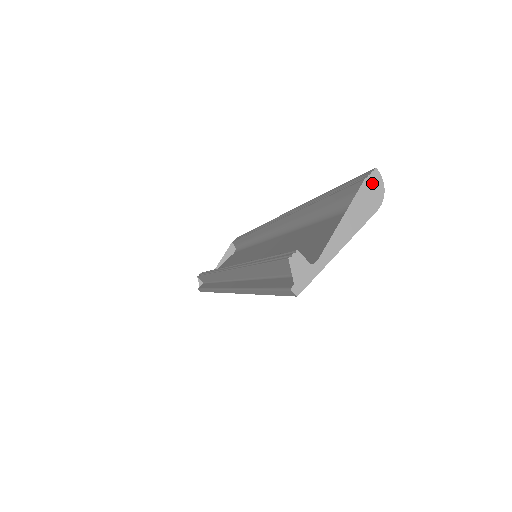
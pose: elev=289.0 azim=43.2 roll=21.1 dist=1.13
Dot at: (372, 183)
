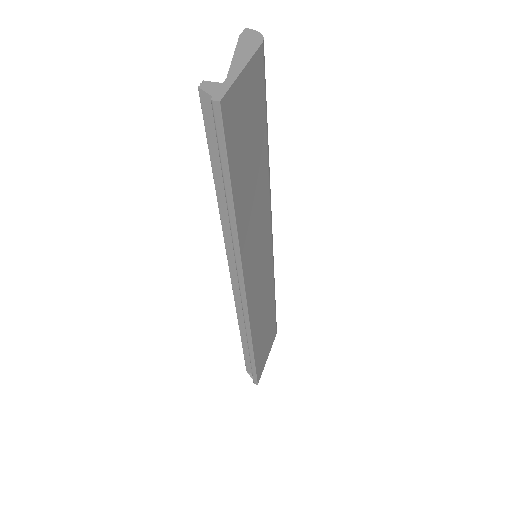
Dot at: (247, 34)
